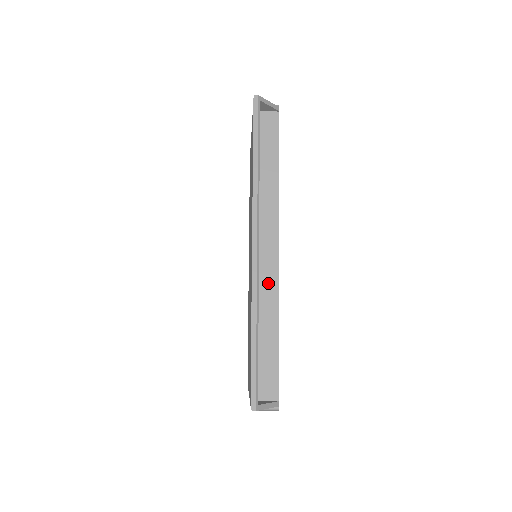
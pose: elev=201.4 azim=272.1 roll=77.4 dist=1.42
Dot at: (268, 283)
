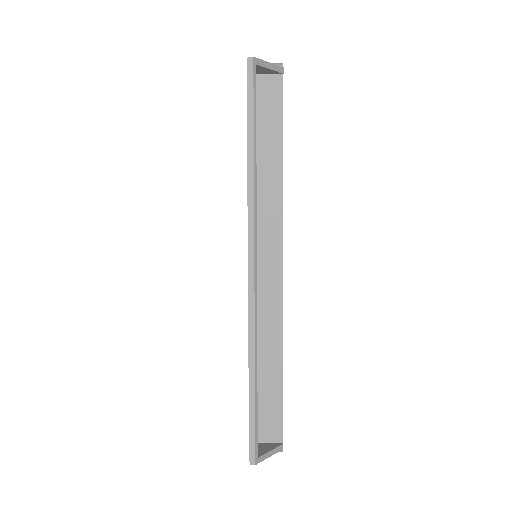
Dot at: (269, 308)
